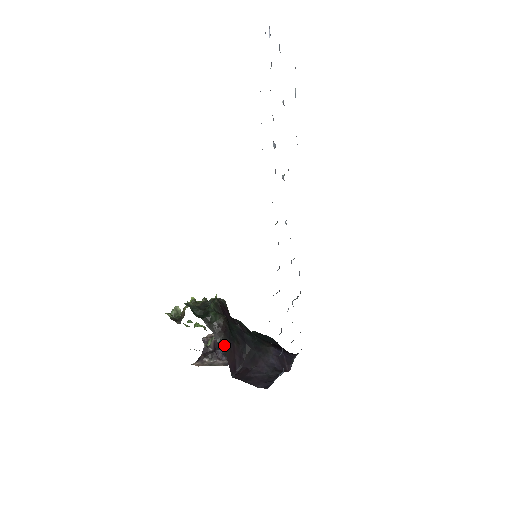
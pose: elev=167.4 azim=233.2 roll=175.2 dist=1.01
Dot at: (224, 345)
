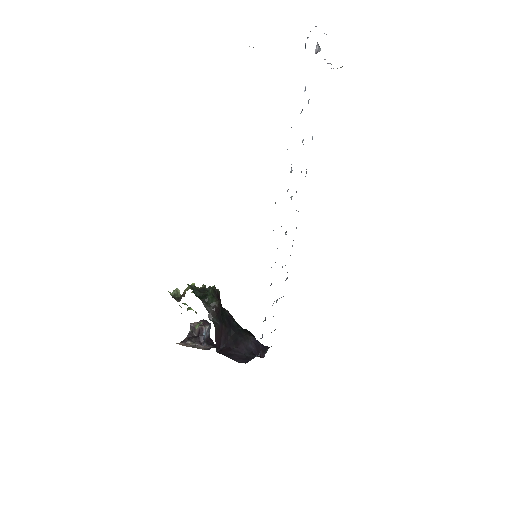
Dot at: (215, 323)
